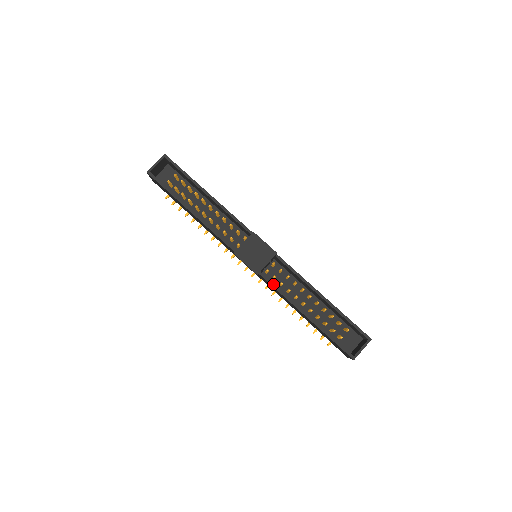
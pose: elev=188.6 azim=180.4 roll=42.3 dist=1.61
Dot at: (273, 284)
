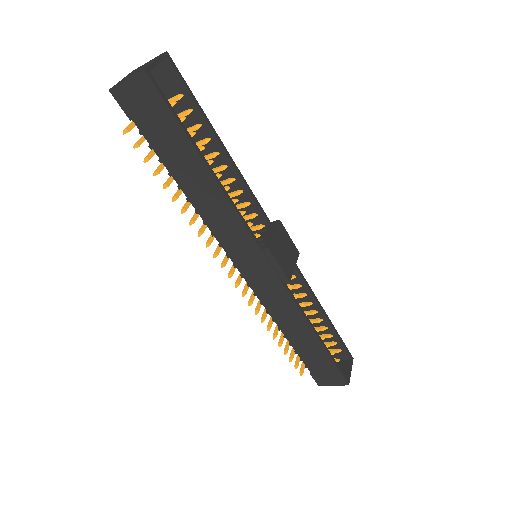
Dot at: (293, 296)
